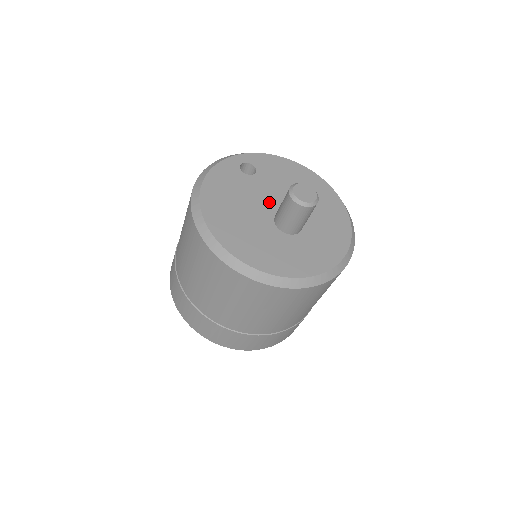
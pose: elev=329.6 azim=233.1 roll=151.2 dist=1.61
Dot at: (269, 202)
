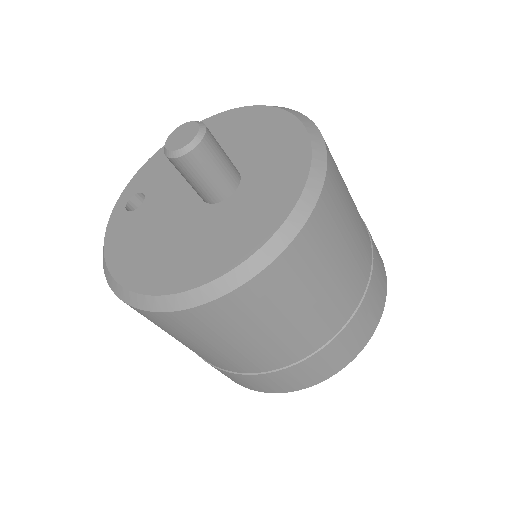
Dot at: (183, 197)
